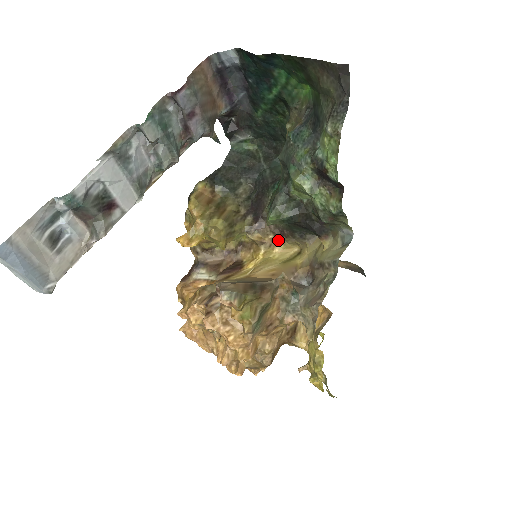
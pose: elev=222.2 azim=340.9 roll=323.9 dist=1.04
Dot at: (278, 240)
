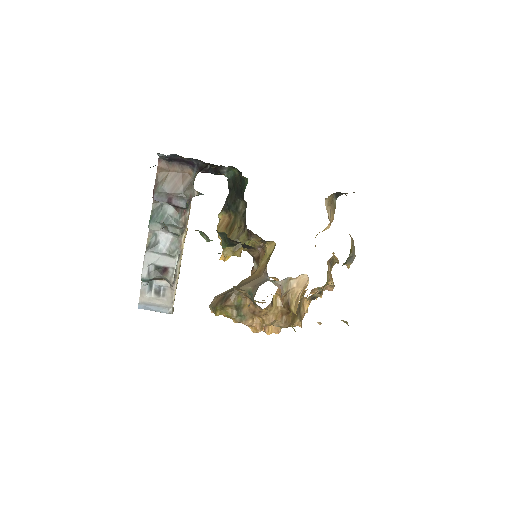
Dot at: occluded
